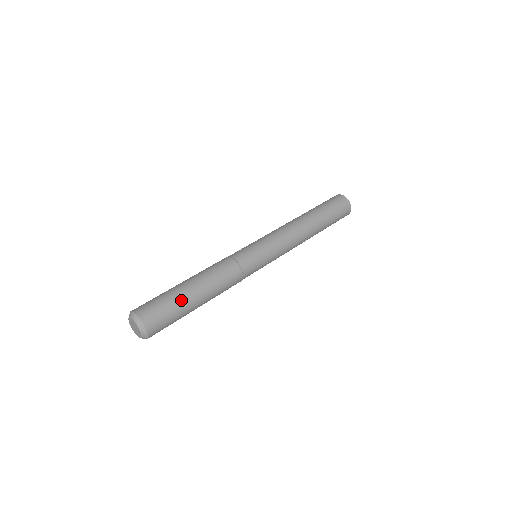
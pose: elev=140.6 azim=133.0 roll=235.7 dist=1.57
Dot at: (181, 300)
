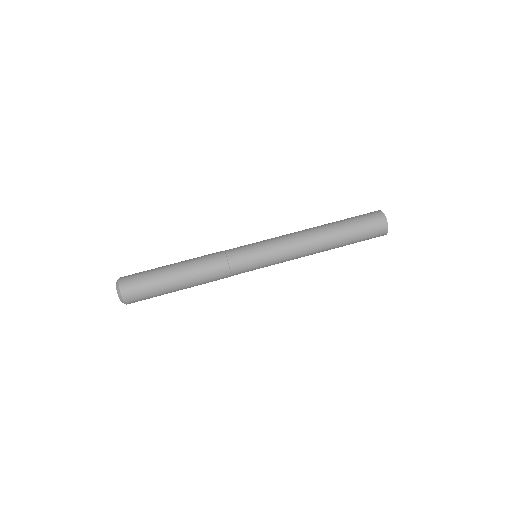
Dot at: (164, 292)
